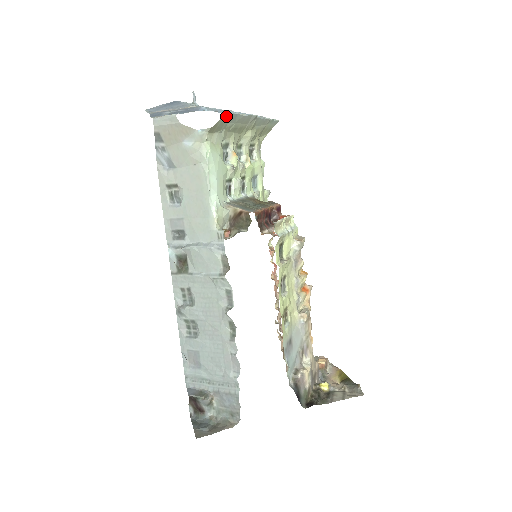
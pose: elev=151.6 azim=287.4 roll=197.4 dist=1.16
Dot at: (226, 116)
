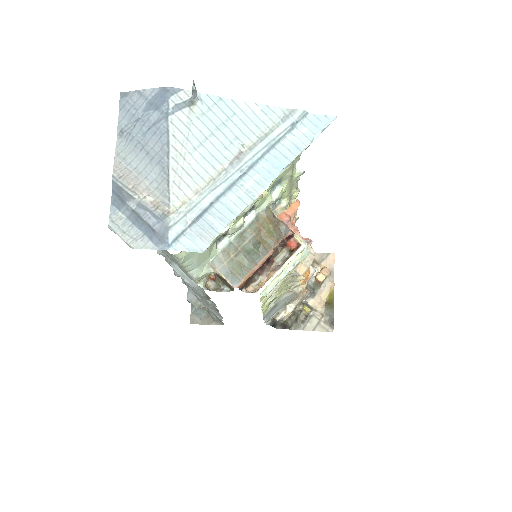
Dot at: (202, 247)
